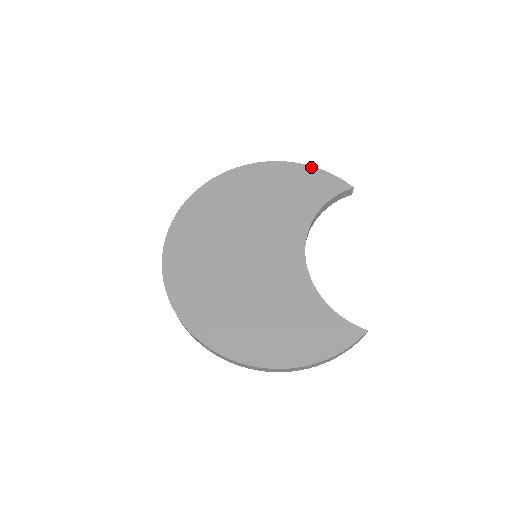
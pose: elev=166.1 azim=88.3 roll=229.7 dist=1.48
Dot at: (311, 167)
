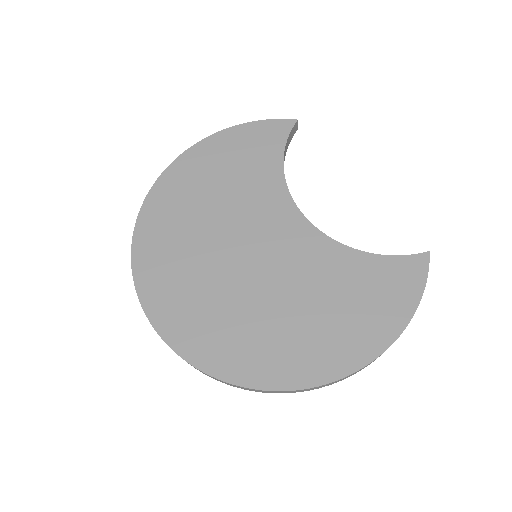
Dot at: (238, 126)
